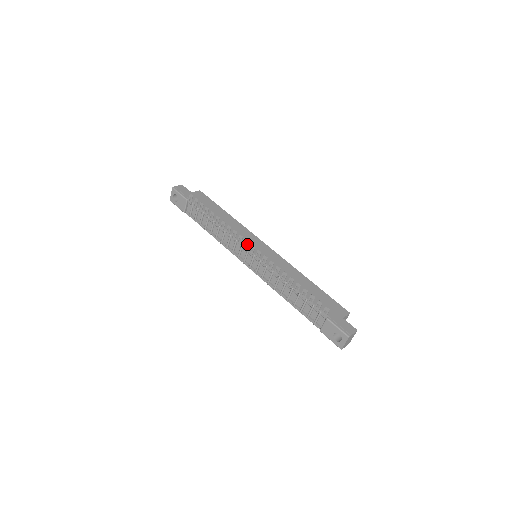
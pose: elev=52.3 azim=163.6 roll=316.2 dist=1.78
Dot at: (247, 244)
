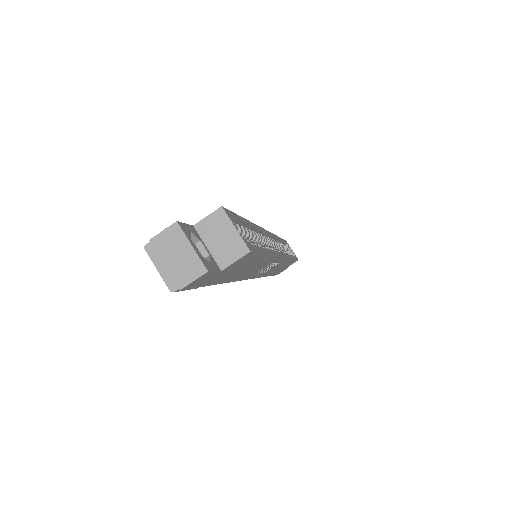
Dot at: occluded
